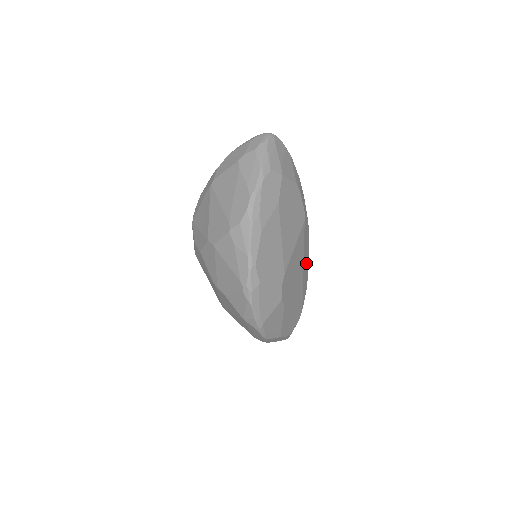
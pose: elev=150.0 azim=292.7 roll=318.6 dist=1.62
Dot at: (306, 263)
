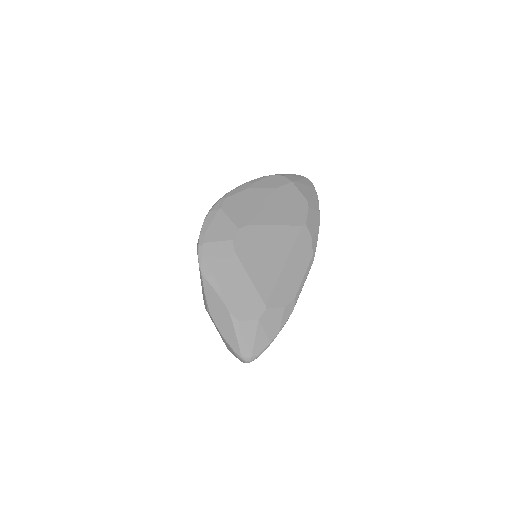
Dot at: (295, 275)
